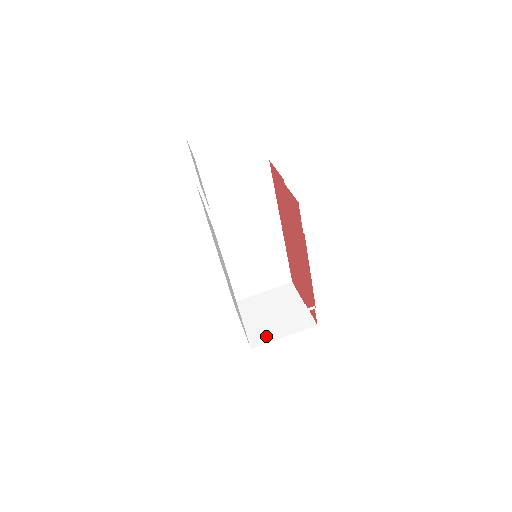
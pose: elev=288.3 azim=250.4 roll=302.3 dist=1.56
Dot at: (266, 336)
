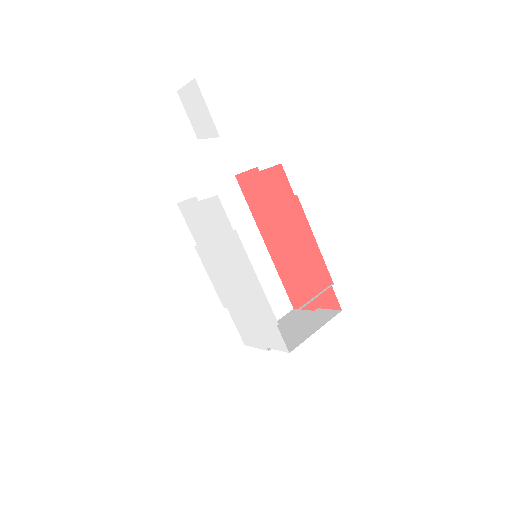
Dot at: (298, 339)
